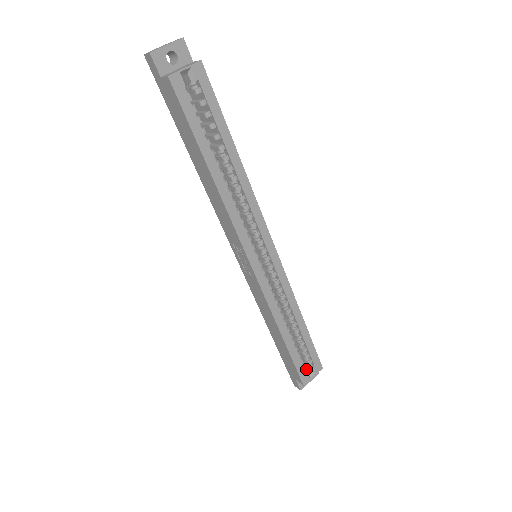
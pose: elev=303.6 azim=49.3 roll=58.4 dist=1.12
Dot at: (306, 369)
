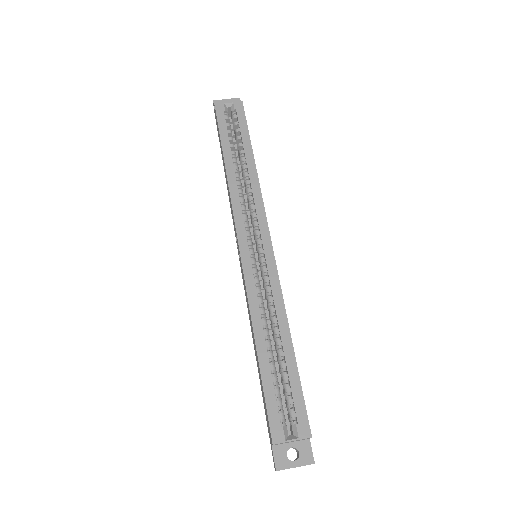
Dot at: (286, 425)
